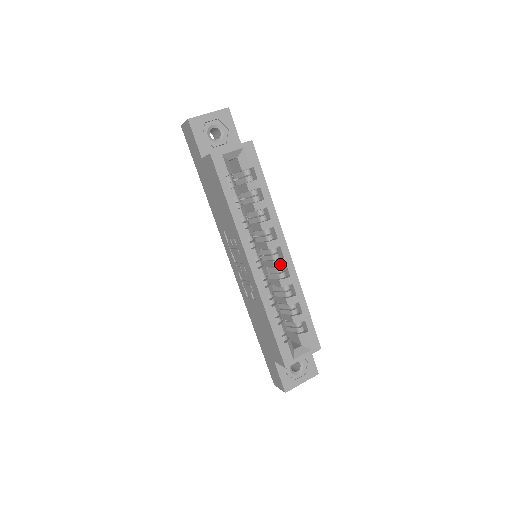
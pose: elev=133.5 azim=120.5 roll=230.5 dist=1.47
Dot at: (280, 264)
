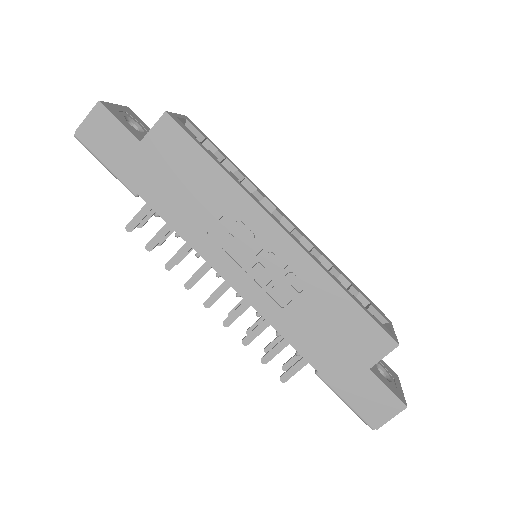
Dot at: (297, 235)
